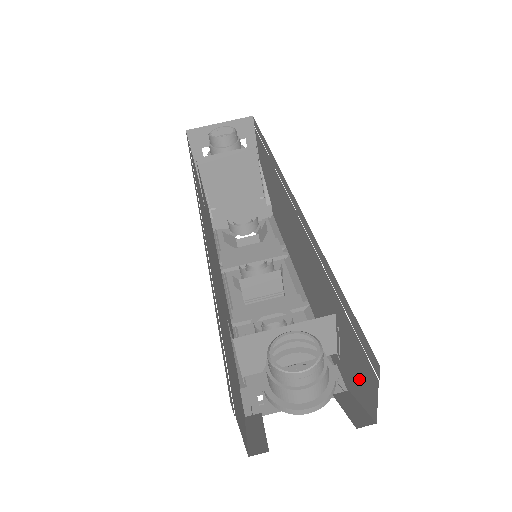
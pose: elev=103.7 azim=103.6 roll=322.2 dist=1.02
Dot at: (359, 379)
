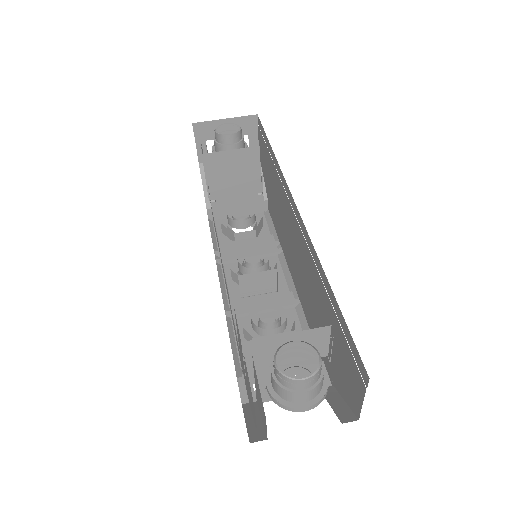
Dot at: (346, 381)
